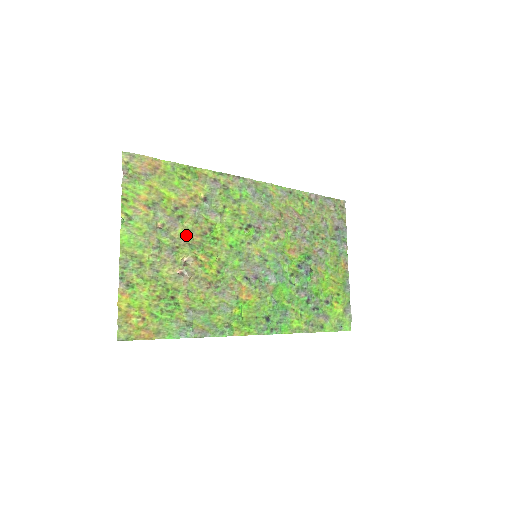
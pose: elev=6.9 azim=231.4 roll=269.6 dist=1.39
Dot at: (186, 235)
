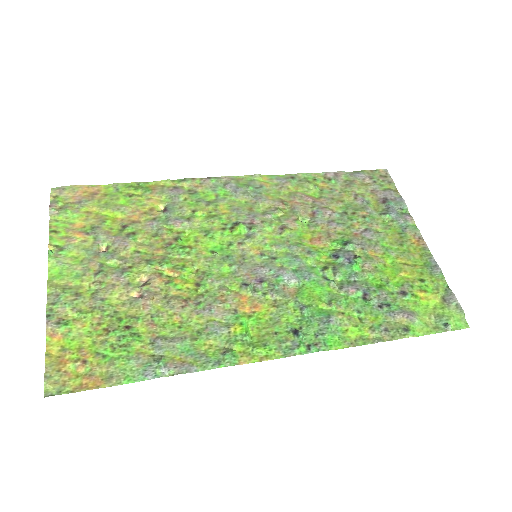
Dot at: (142, 252)
